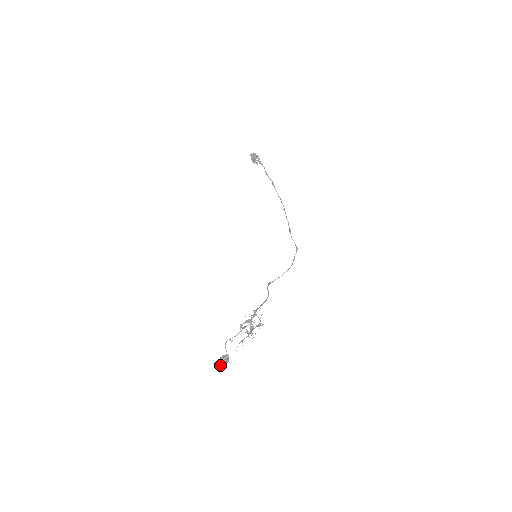
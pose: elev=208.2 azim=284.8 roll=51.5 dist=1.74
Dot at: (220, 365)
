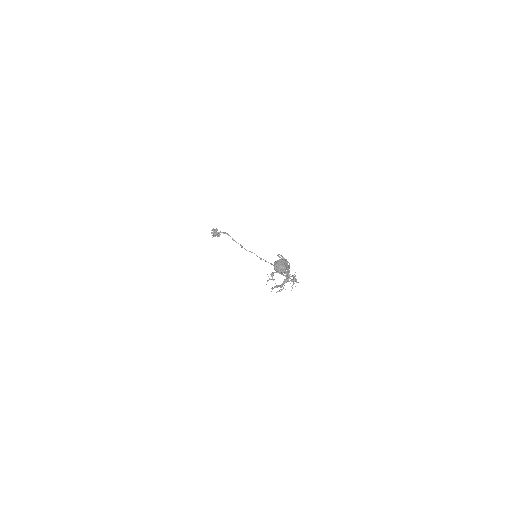
Dot at: (279, 265)
